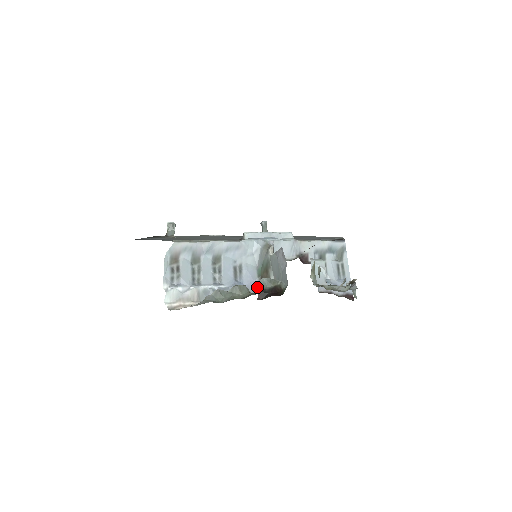
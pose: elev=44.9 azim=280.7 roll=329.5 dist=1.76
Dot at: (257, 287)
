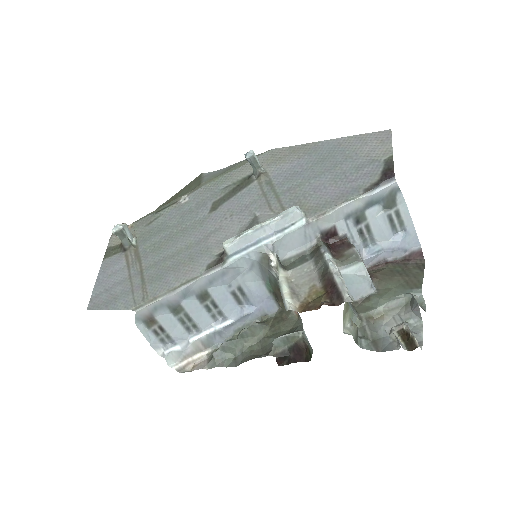
Dot at: (271, 350)
